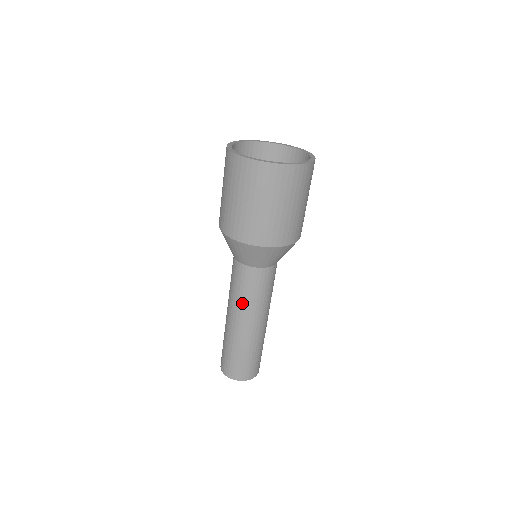
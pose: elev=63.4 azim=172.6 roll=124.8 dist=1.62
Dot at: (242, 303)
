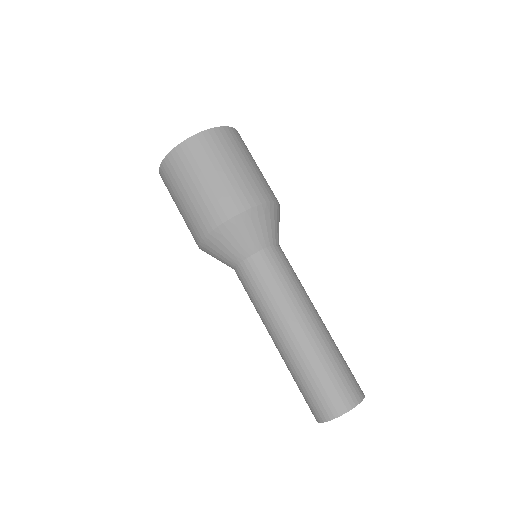
Dot at: (260, 311)
